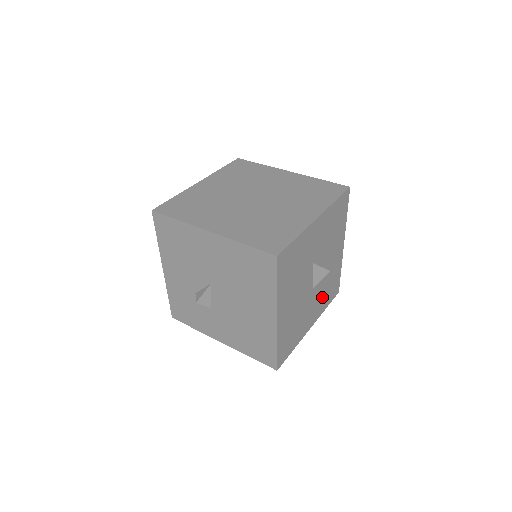
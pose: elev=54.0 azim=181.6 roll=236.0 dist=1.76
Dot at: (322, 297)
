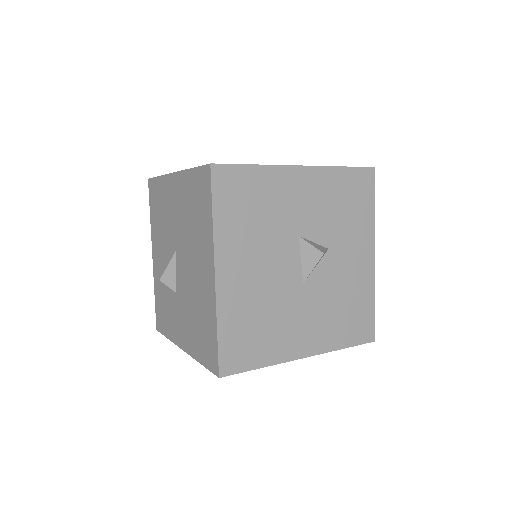
Dot at: (330, 318)
